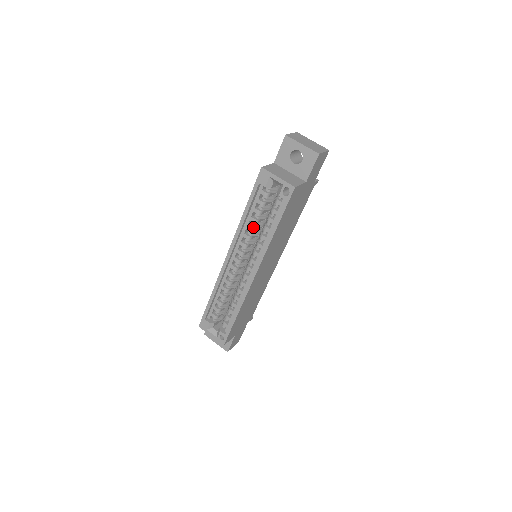
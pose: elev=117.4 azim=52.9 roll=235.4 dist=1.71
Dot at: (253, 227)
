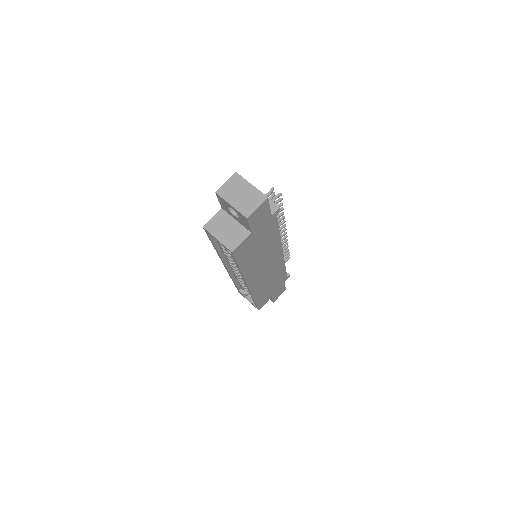
Dot at: (229, 255)
